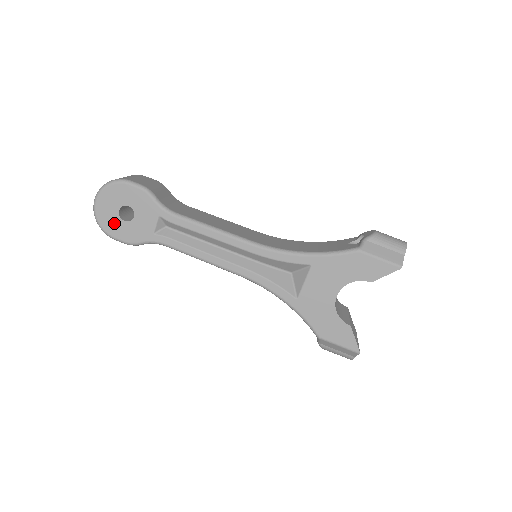
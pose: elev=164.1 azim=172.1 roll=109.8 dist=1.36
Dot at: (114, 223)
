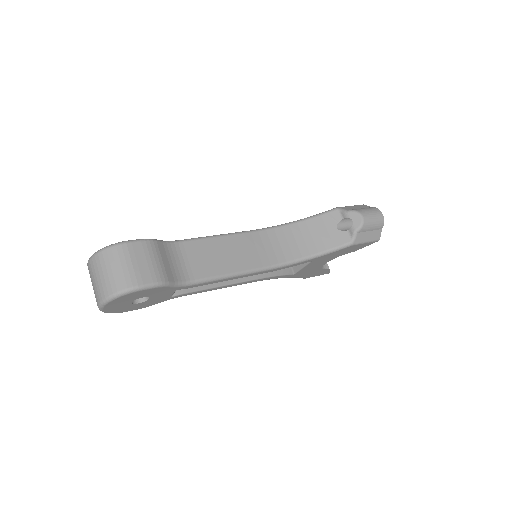
Dot at: (126, 308)
